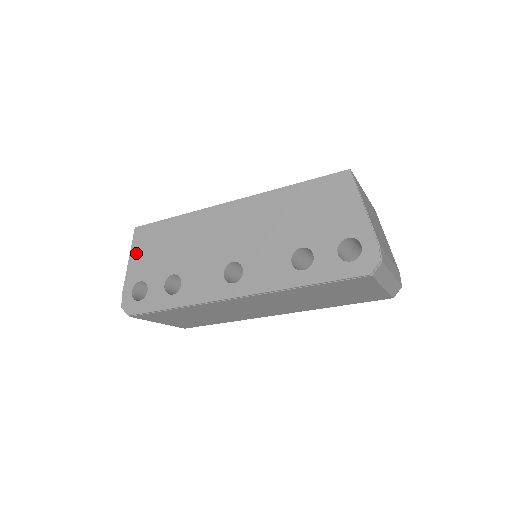
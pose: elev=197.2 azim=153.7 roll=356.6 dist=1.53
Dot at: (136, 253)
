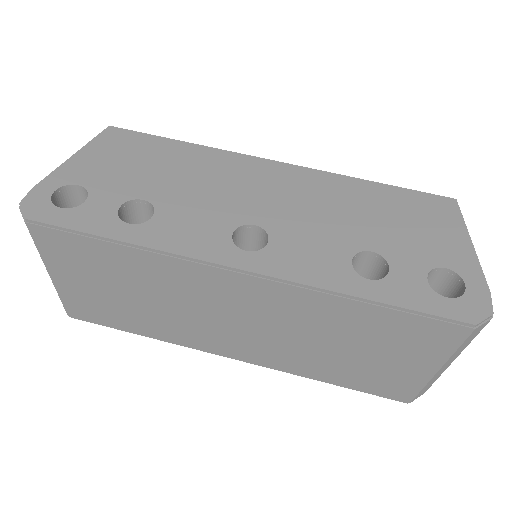
Dot at: (93, 151)
